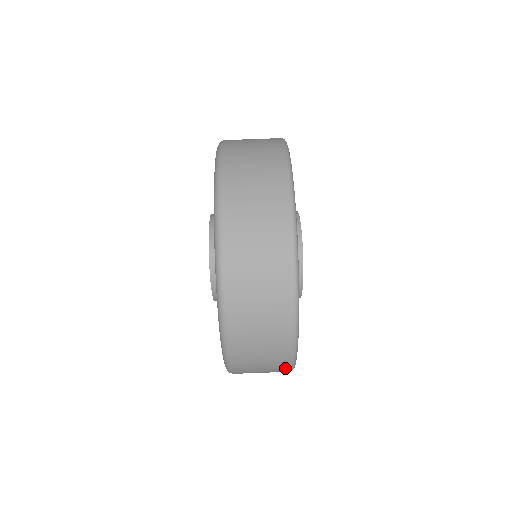
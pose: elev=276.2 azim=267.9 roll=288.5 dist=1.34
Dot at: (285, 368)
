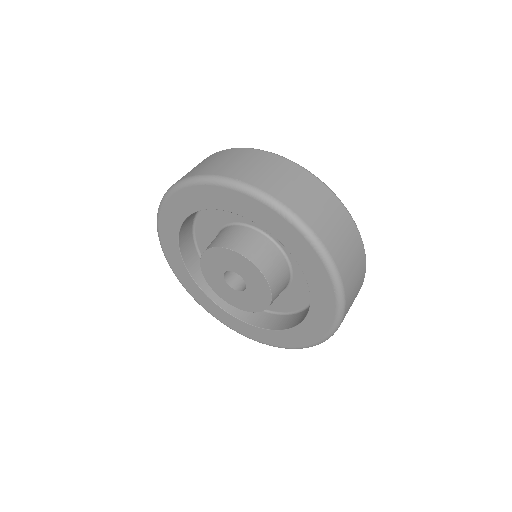
Dot at: occluded
